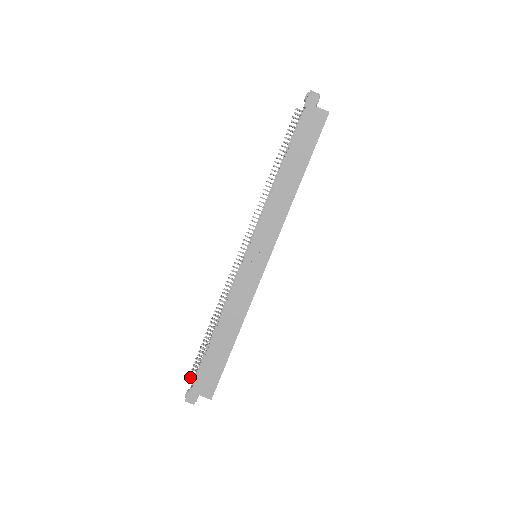
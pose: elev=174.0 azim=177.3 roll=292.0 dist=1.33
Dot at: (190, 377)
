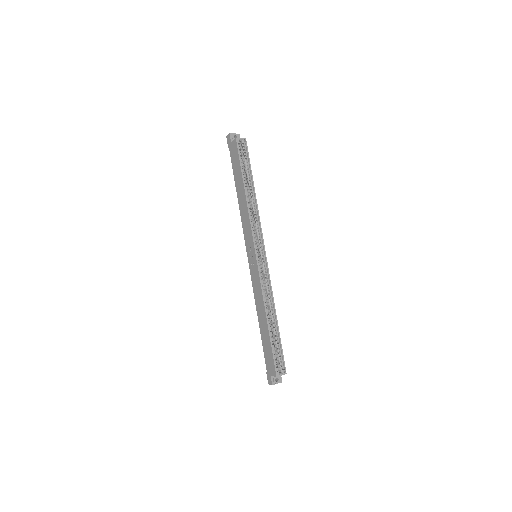
Dot at: occluded
